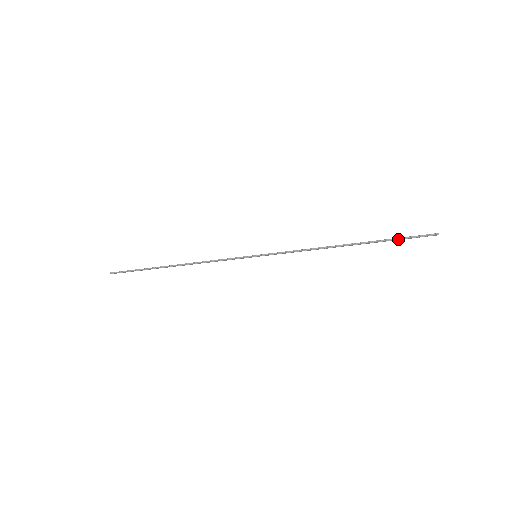
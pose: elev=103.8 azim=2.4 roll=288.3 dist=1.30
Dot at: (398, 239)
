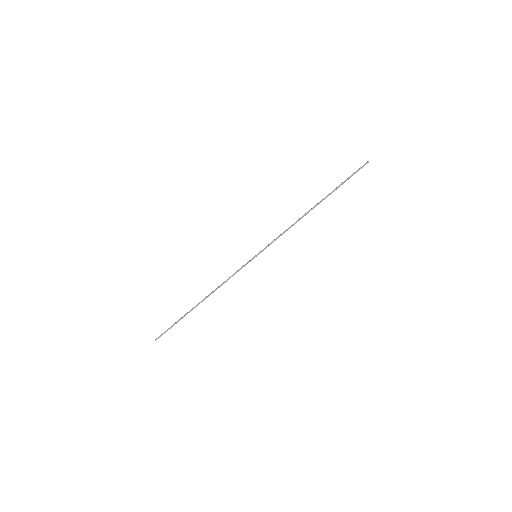
Dot at: occluded
